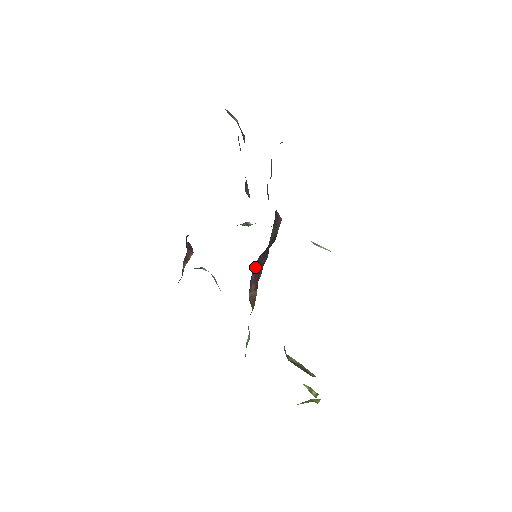
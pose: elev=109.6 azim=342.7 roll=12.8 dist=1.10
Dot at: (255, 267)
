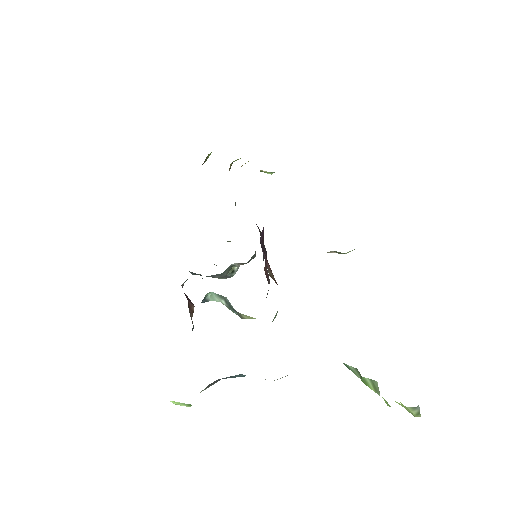
Dot at: (261, 245)
